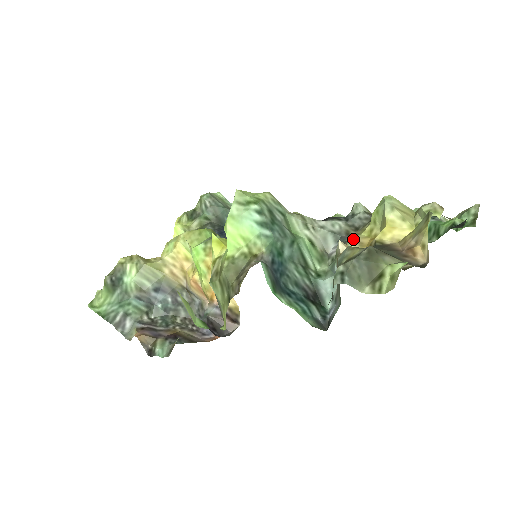
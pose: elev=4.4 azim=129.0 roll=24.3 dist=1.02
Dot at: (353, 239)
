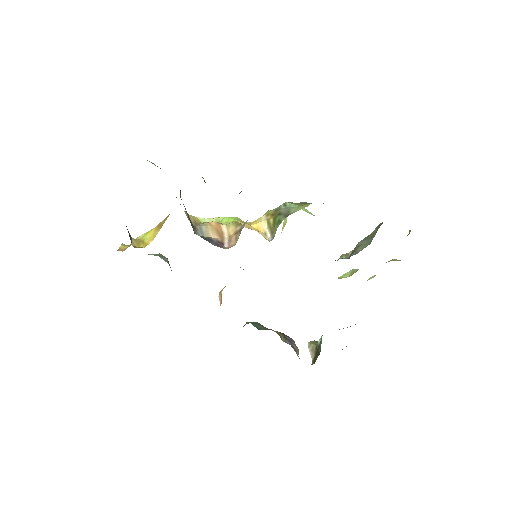
Dot at: occluded
